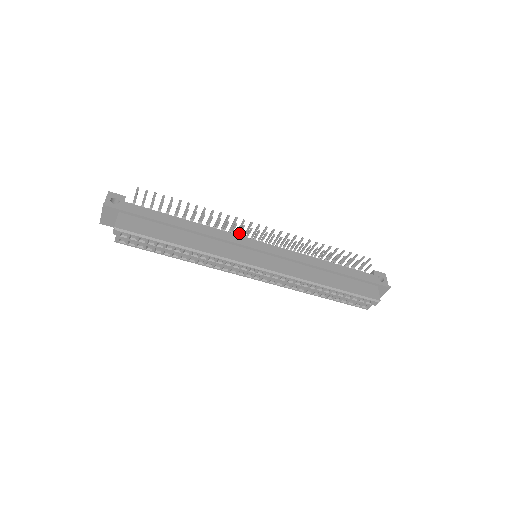
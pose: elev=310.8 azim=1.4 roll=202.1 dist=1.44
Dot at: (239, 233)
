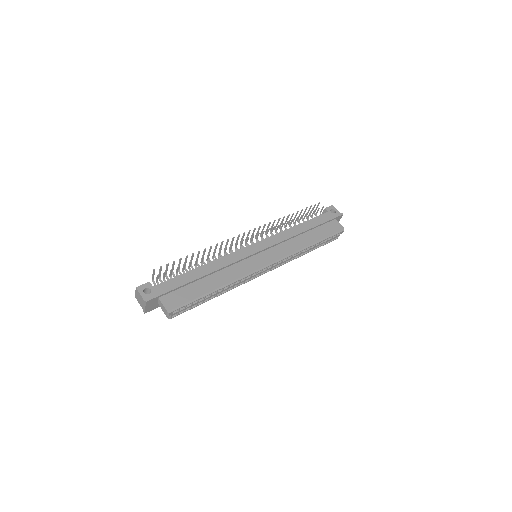
Dot at: (235, 248)
